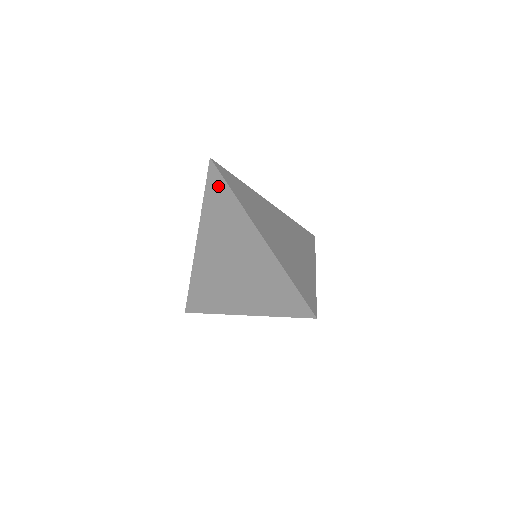
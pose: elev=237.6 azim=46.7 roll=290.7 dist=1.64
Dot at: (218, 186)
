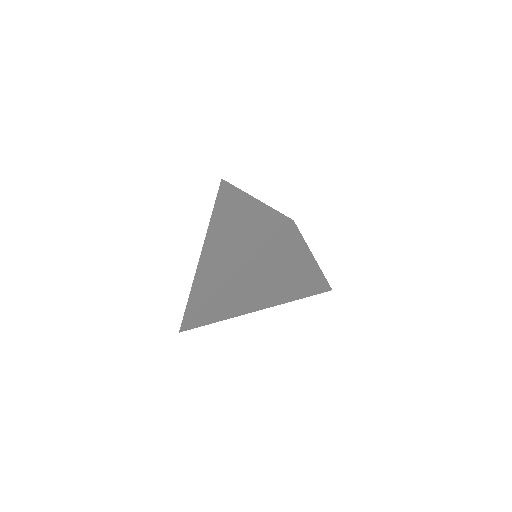
Dot at: (224, 192)
